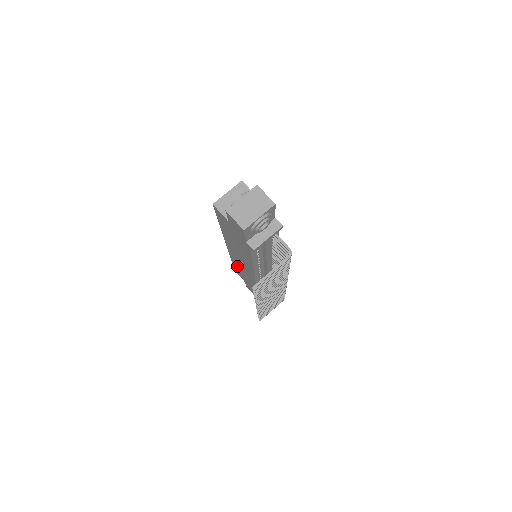
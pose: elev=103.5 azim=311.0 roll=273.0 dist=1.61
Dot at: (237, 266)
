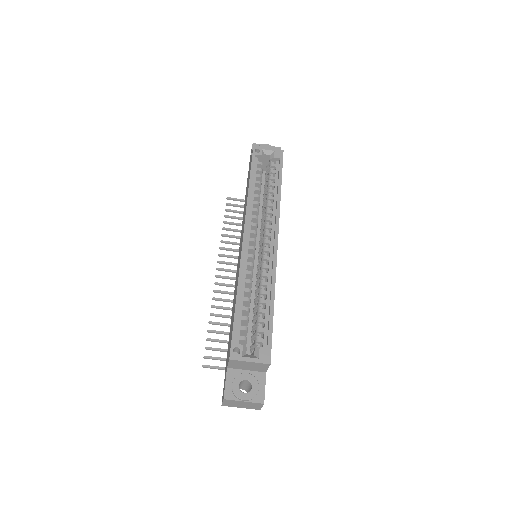
Dot at: occluded
